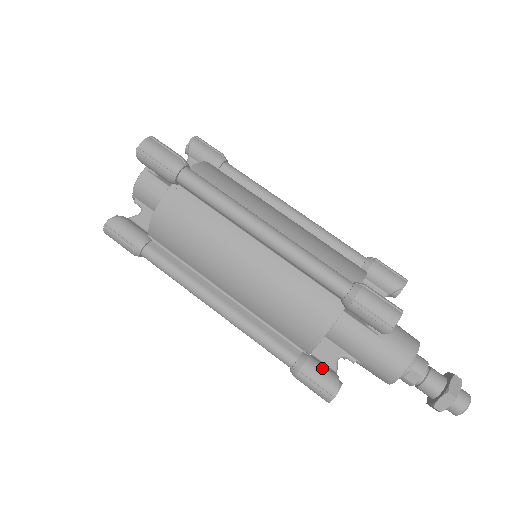
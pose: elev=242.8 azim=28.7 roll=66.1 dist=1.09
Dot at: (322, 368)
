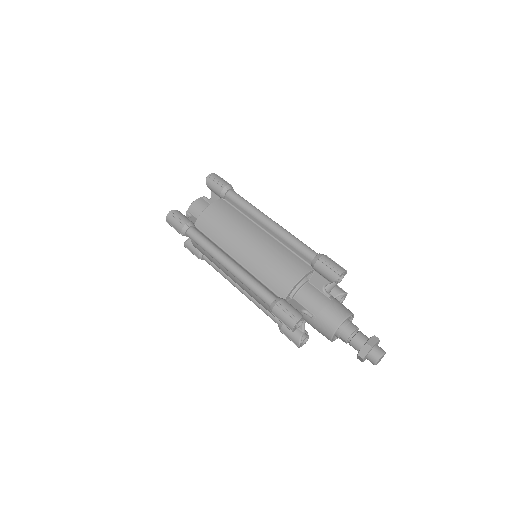
Dot at: occluded
